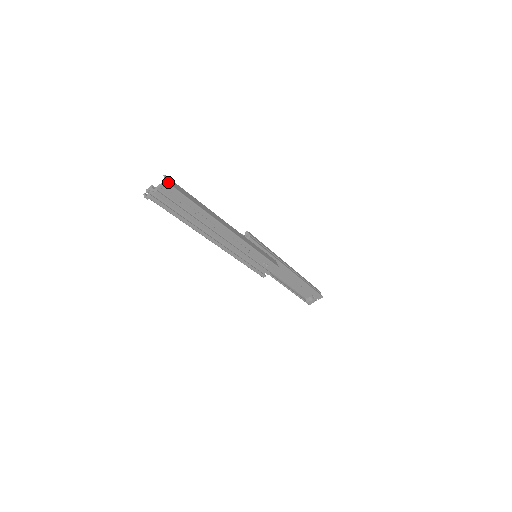
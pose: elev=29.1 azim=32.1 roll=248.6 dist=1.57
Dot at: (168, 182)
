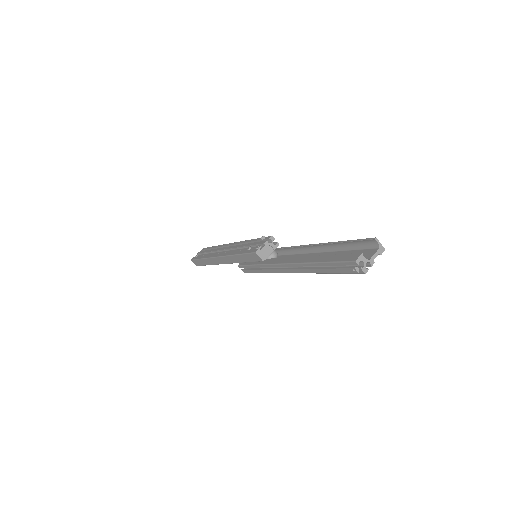
Dot at: (382, 248)
